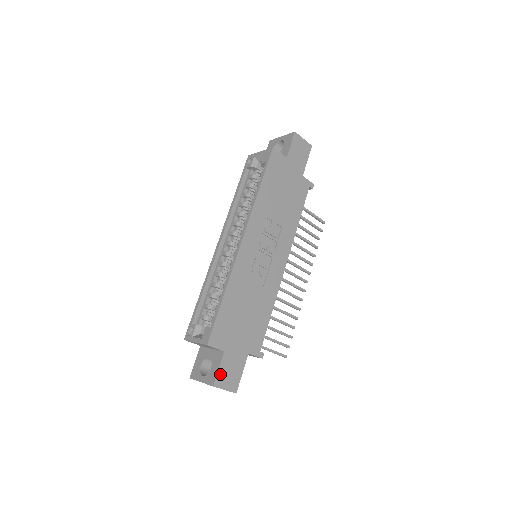
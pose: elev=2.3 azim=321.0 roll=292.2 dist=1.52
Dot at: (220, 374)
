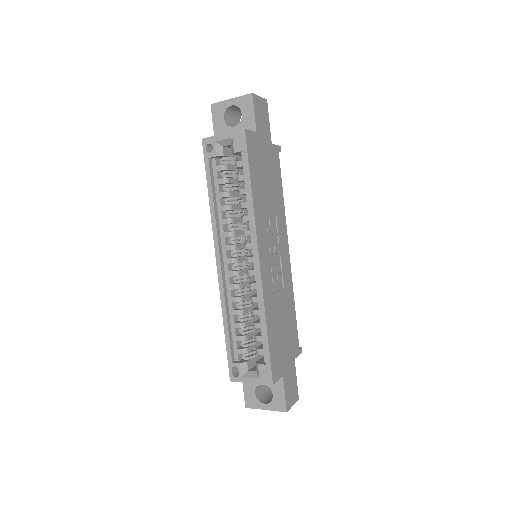
Dot at: (287, 397)
